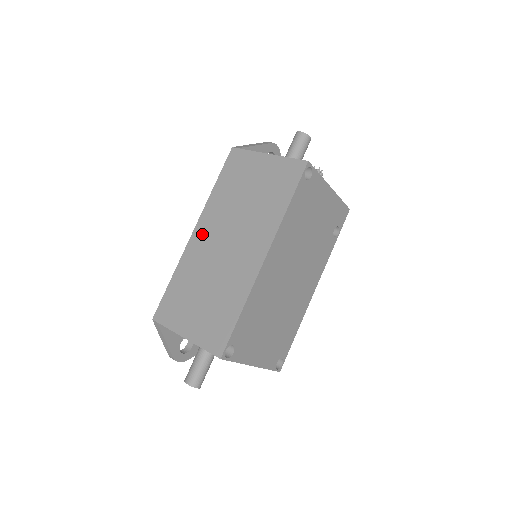
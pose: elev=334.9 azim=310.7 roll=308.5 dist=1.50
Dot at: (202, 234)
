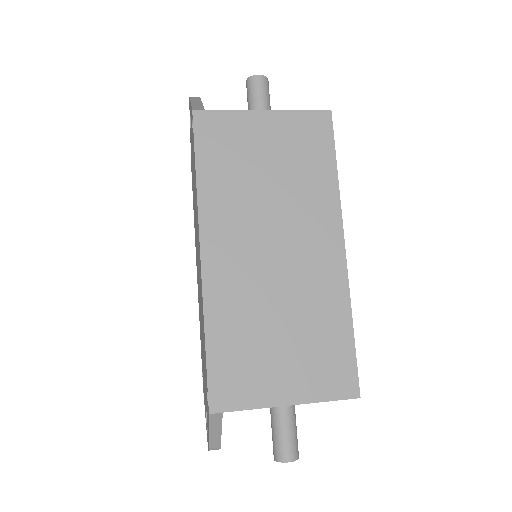
Dot at: (221, 252)
